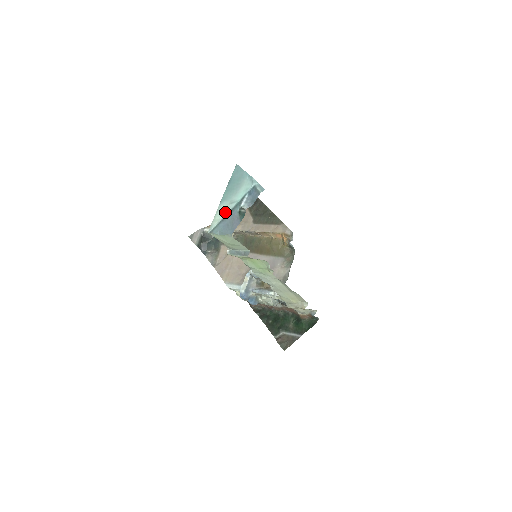
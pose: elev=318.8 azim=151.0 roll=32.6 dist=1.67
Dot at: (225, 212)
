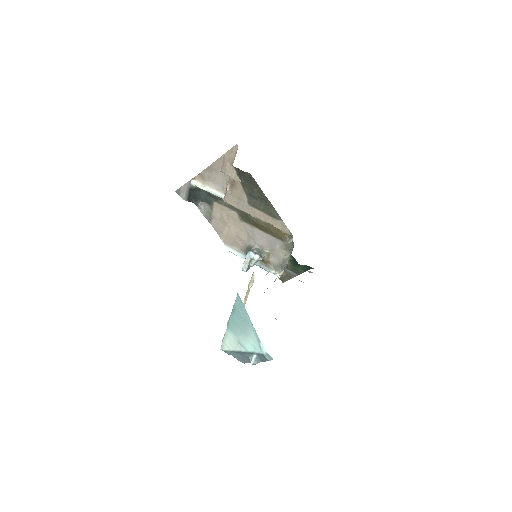
Dot at: (235, 348)
